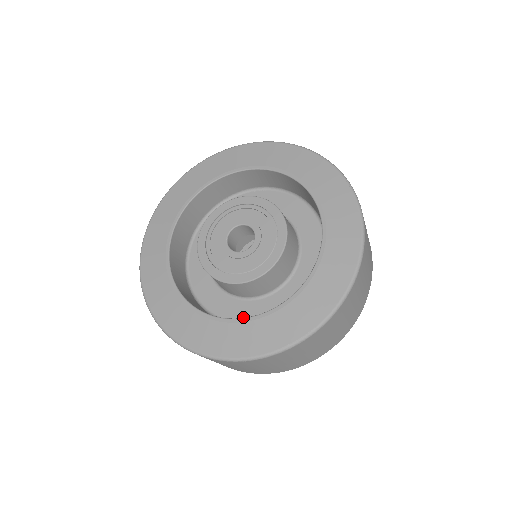
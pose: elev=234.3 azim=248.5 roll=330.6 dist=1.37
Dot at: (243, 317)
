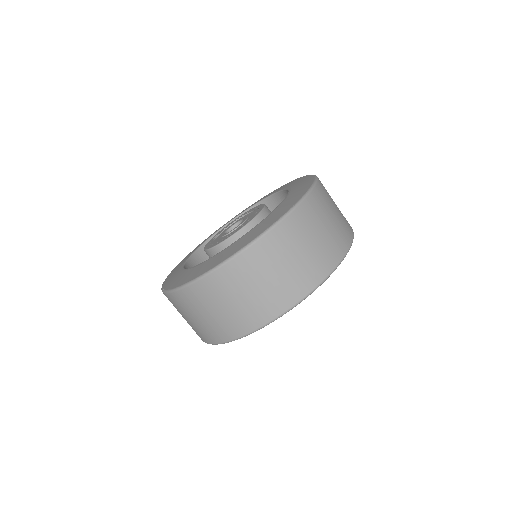
Dot at: occluded
